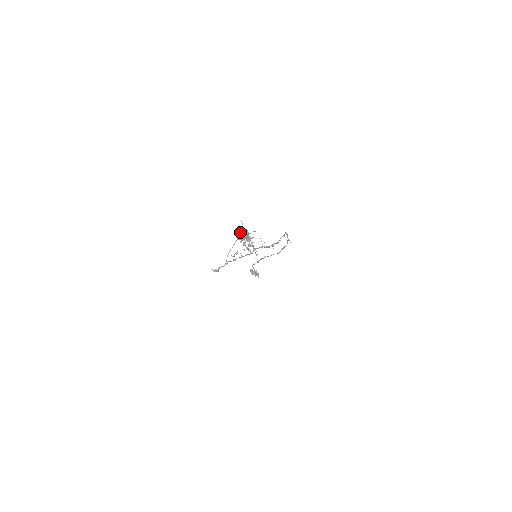
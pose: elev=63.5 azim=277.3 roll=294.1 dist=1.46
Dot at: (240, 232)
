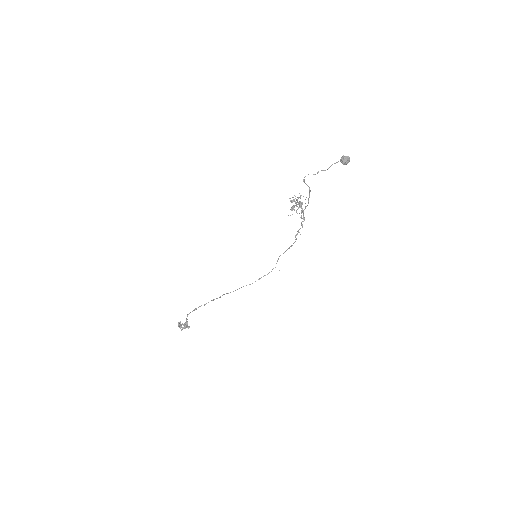
Dot at: occluded
